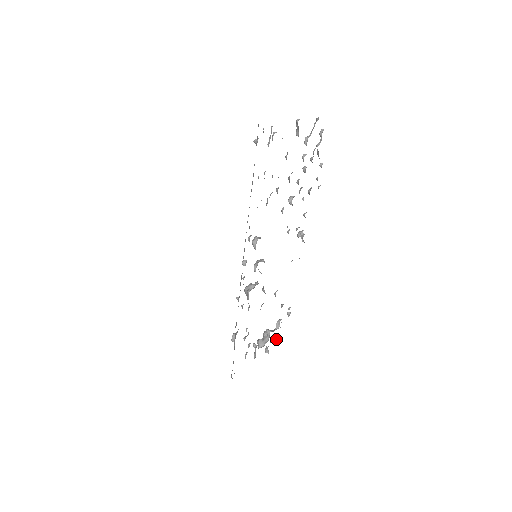
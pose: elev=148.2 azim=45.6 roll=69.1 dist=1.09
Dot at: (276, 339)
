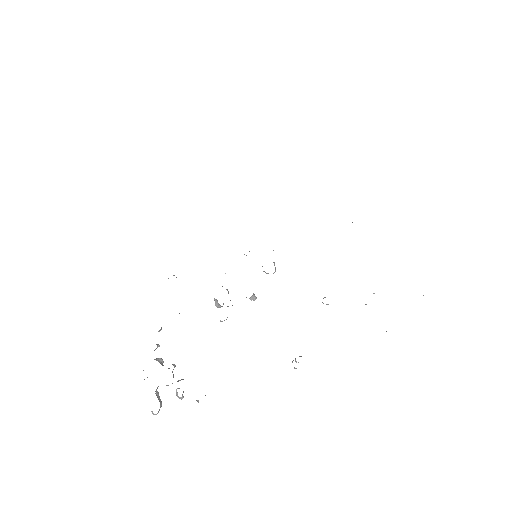
Dot at: occluded
